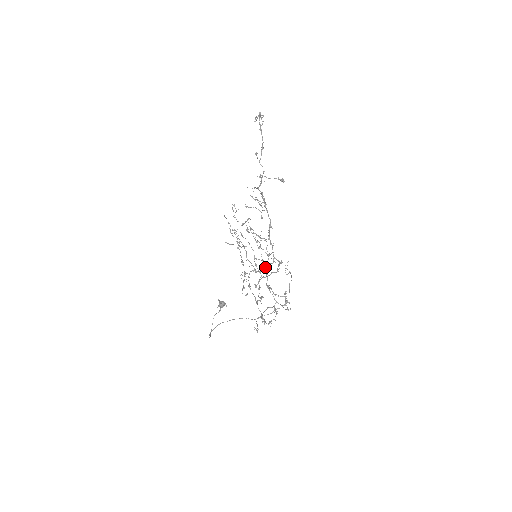
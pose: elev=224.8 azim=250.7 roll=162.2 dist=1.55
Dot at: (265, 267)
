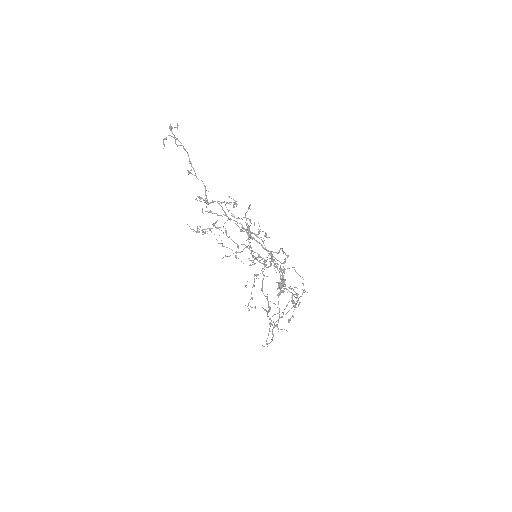
Dot at: (270, 262)
